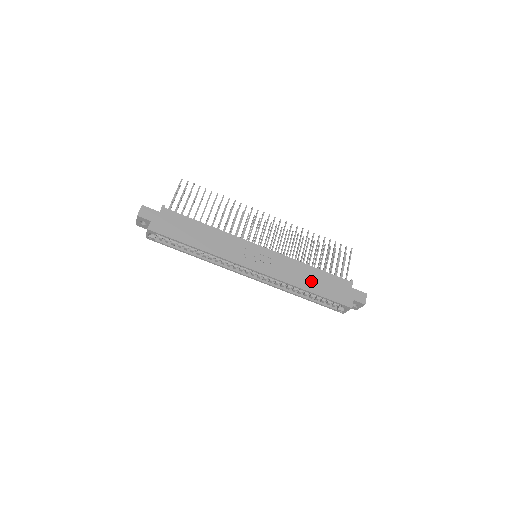
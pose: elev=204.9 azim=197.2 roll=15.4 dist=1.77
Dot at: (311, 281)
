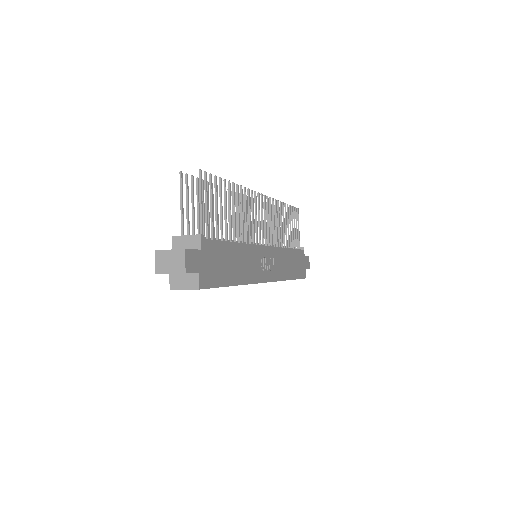
Dot at: (291, 267)
